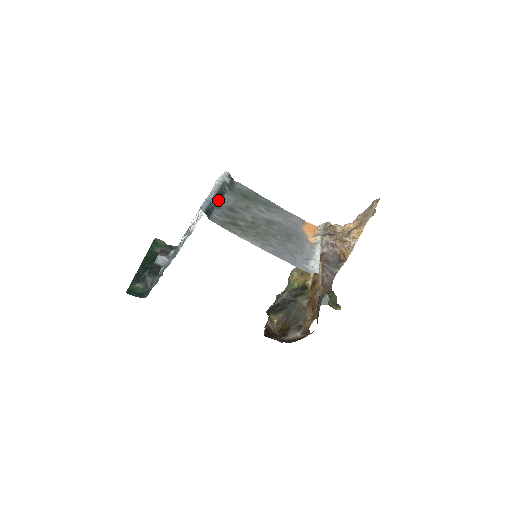
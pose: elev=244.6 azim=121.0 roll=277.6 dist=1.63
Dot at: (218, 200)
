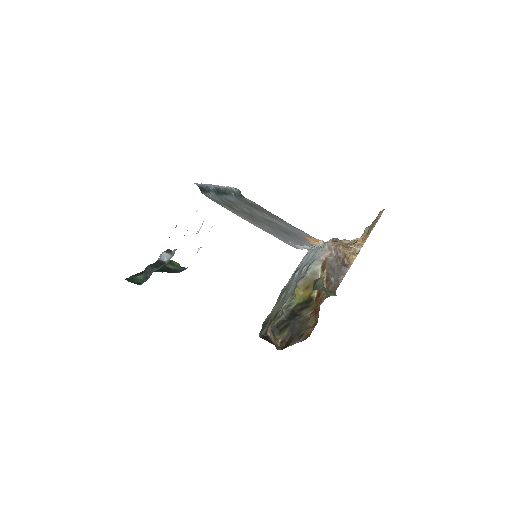
Dot at: (218, 192)
